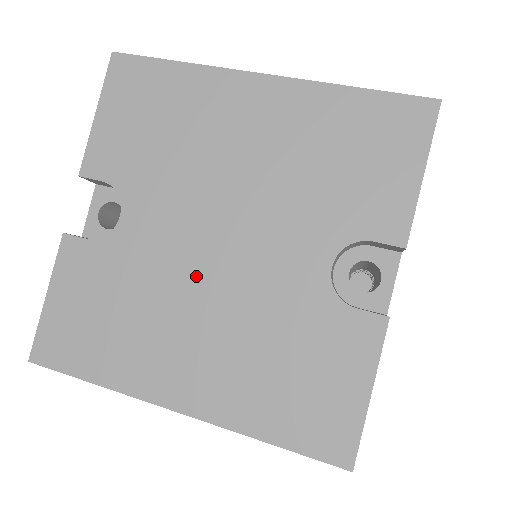
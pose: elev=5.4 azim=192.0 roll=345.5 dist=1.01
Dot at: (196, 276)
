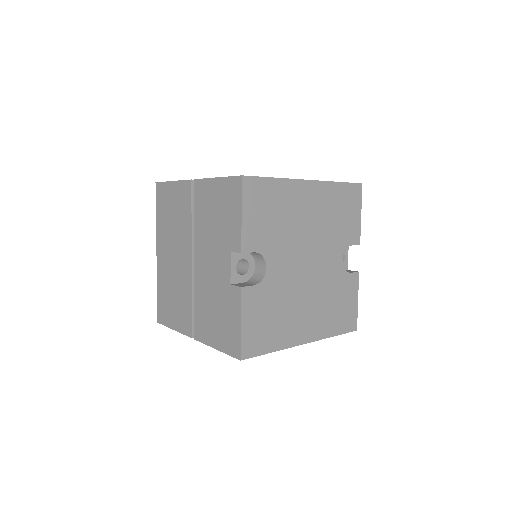
Dot at: (302, 283)
